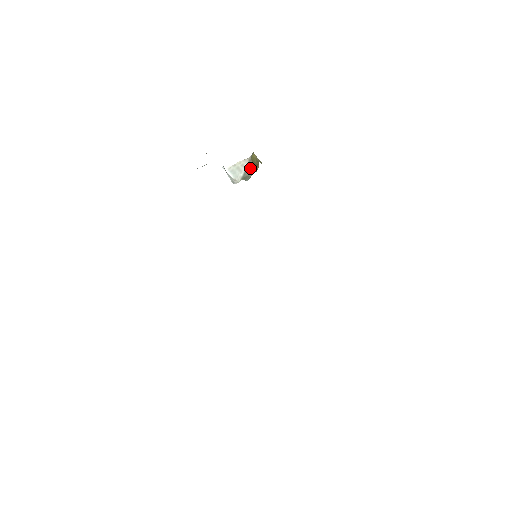
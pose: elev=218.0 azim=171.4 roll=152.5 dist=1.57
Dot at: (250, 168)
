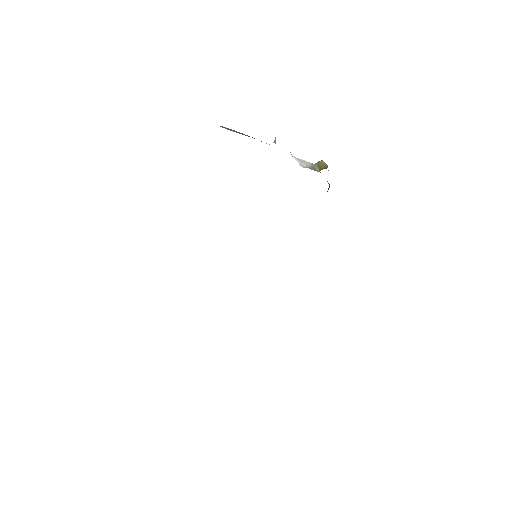
Dot at: (315, 168)
